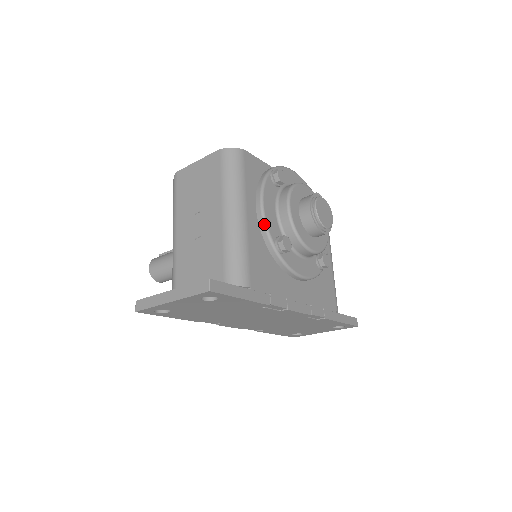
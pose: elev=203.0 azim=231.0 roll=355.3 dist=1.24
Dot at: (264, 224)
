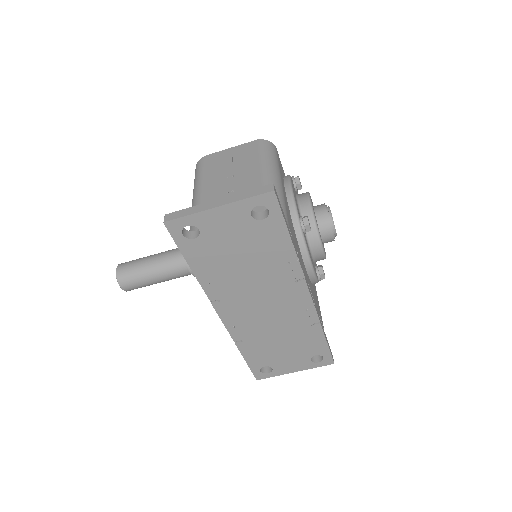
Dot at: (293, 199)
